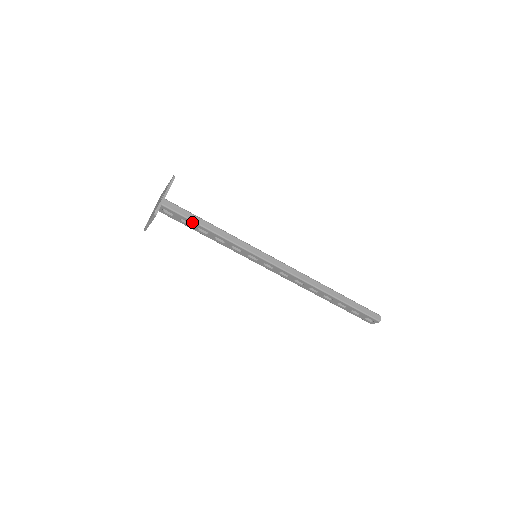
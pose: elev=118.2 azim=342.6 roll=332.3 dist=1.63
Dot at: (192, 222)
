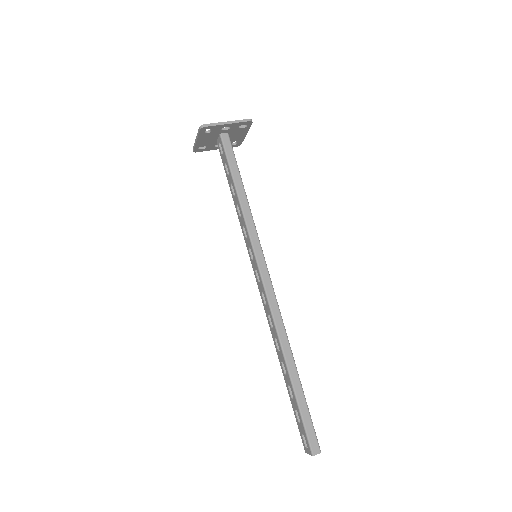
Dot at: (230, 171)
